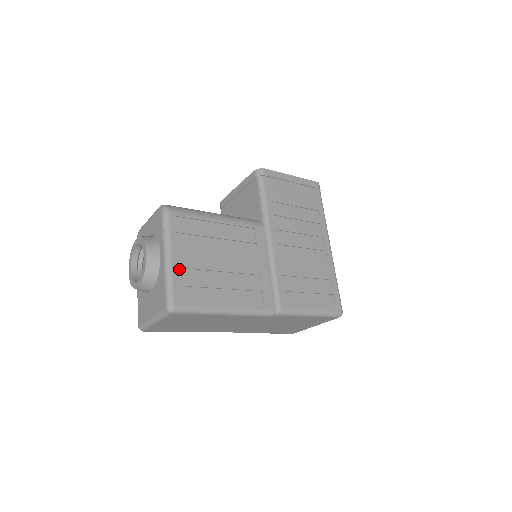
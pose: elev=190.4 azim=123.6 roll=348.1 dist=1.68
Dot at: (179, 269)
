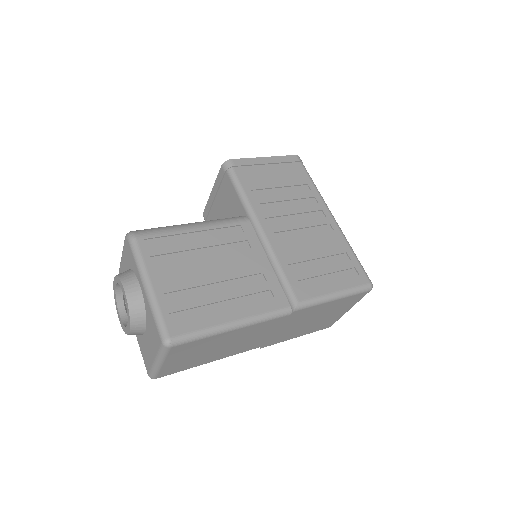
Dot at: (165, 295)
